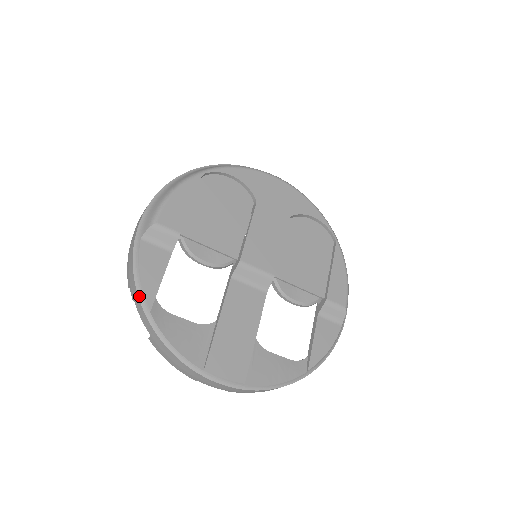
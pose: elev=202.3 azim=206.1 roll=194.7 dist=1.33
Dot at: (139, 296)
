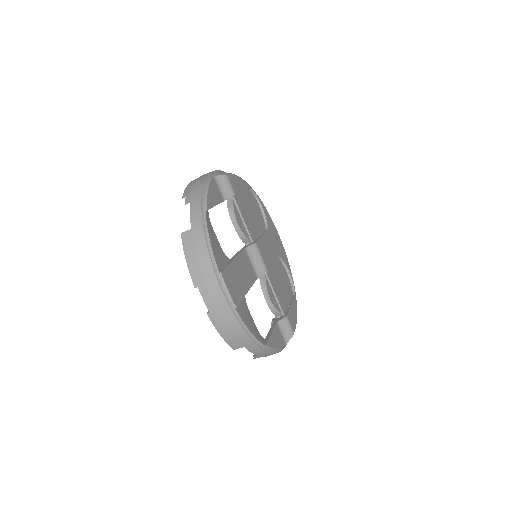
Dot at: (202, 199)
